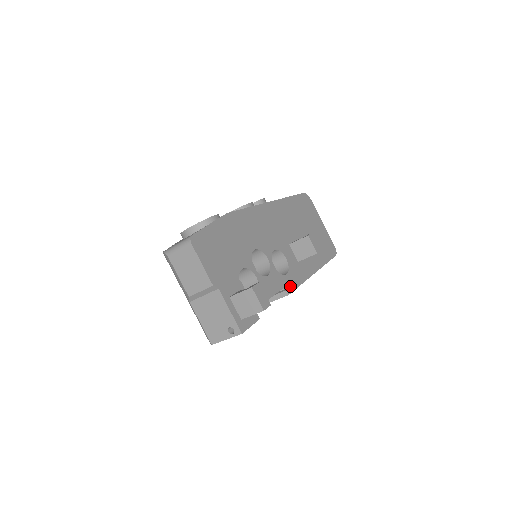
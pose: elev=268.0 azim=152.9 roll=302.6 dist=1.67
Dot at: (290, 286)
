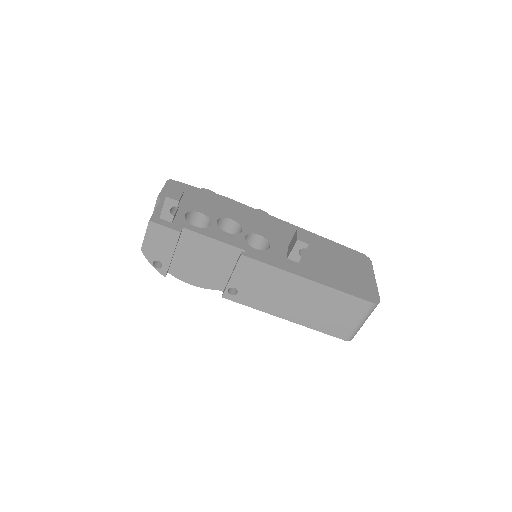
Dot at: (251, 254)
